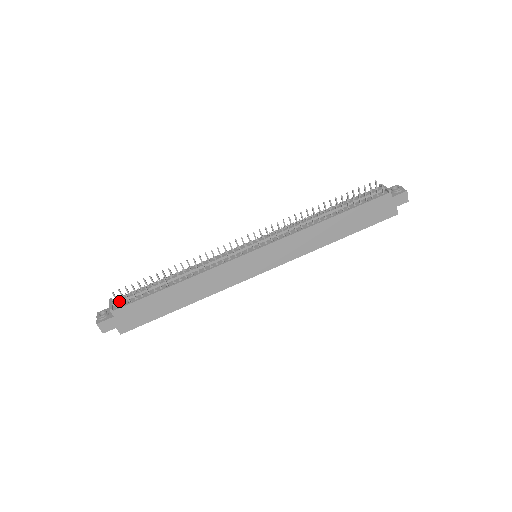
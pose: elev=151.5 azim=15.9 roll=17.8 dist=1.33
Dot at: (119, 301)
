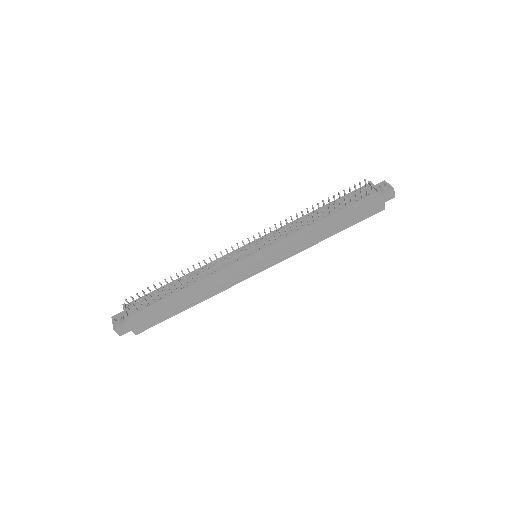
Dot at: (132, 307)
